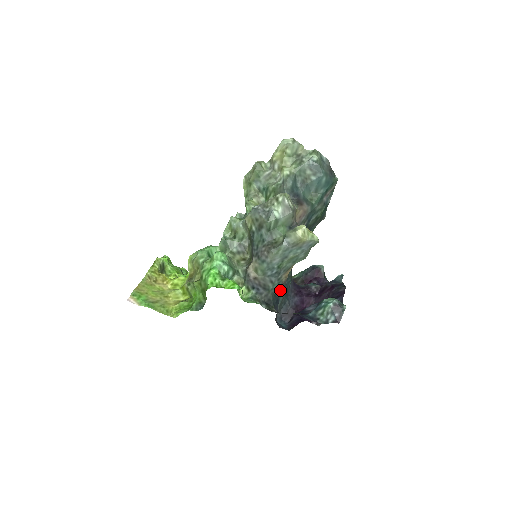
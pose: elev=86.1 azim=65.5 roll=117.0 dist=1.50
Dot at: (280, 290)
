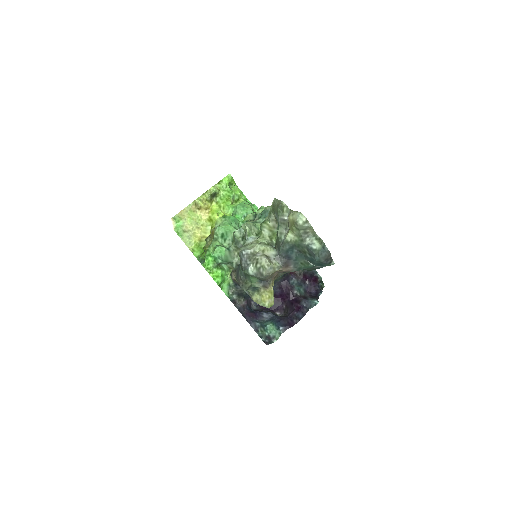
Dot at: occluded
